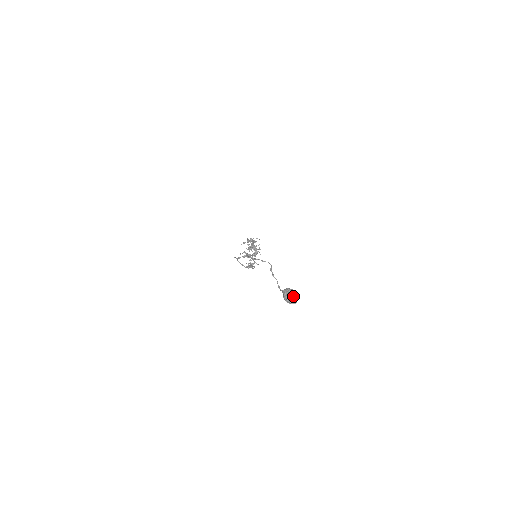
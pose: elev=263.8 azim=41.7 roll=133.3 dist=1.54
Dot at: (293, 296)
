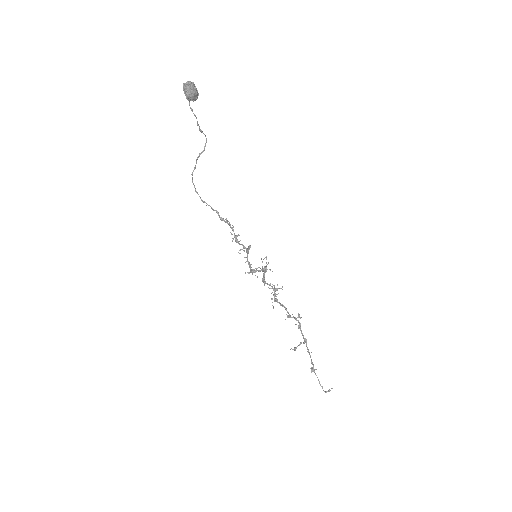
Dot at: (190, 84)
